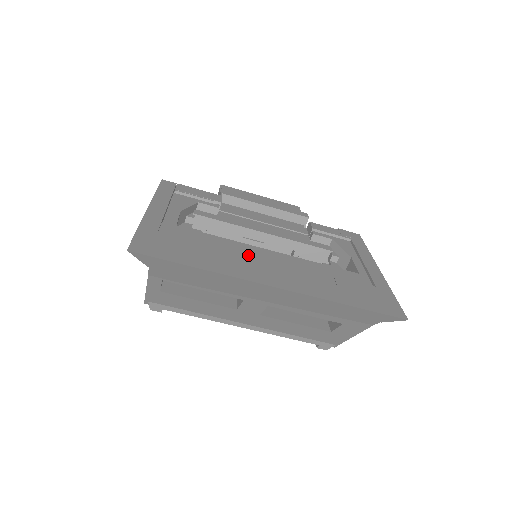
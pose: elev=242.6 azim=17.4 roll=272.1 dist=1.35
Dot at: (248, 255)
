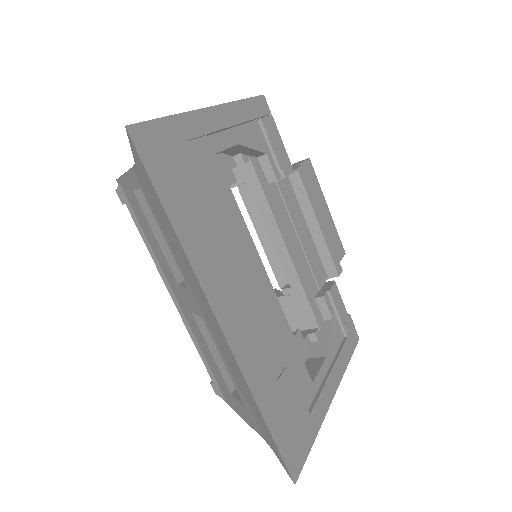
Dot at: (240, 259)
